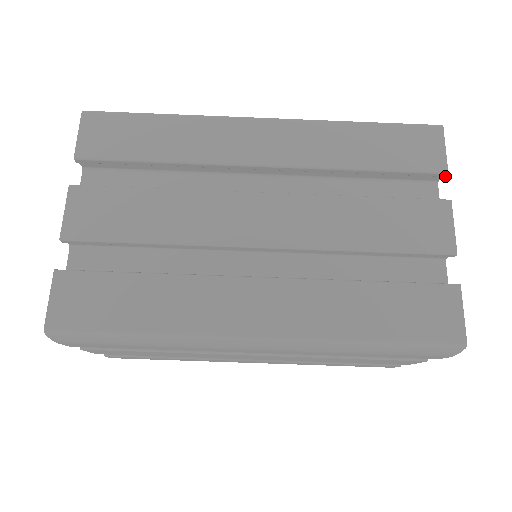
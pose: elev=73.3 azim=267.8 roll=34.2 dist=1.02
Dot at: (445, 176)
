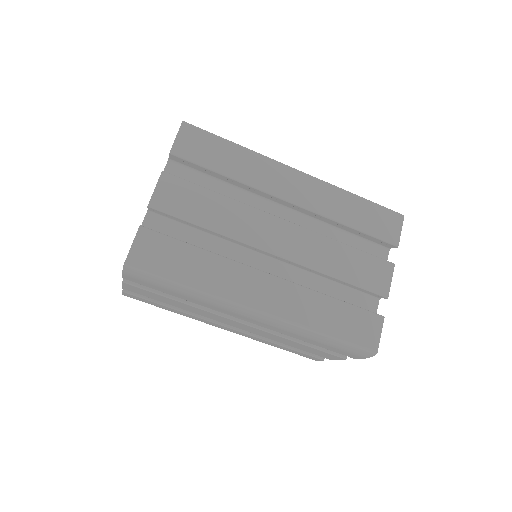
Dot at: occluded
